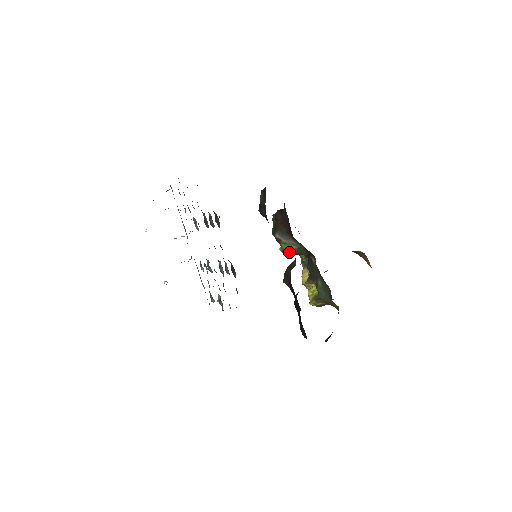
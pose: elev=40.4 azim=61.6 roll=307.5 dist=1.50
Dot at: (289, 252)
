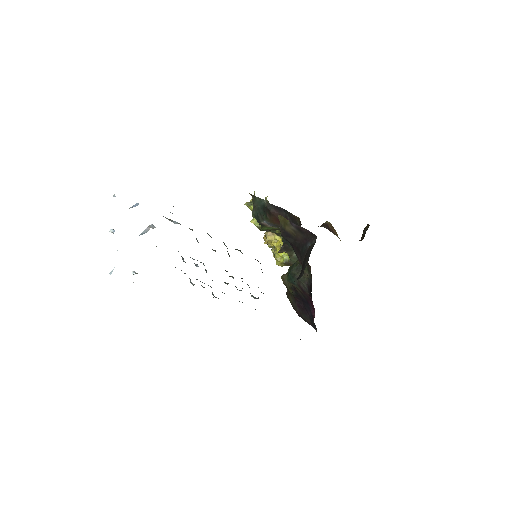
Dot at: (268, 230)
